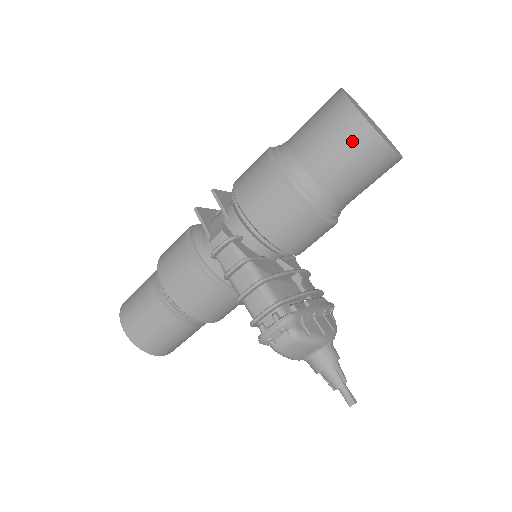
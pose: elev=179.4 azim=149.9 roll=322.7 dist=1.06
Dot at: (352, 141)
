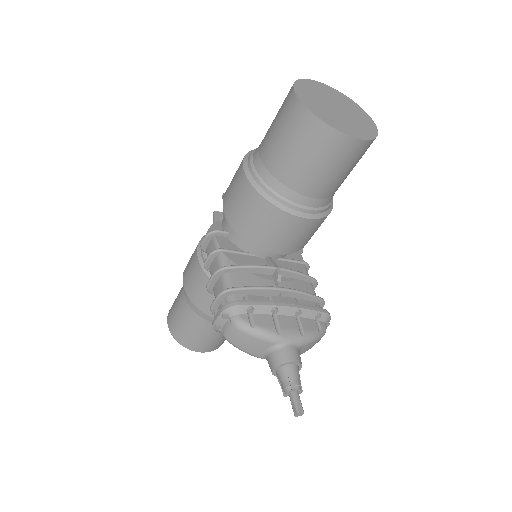
Dot at: (292, 125)
